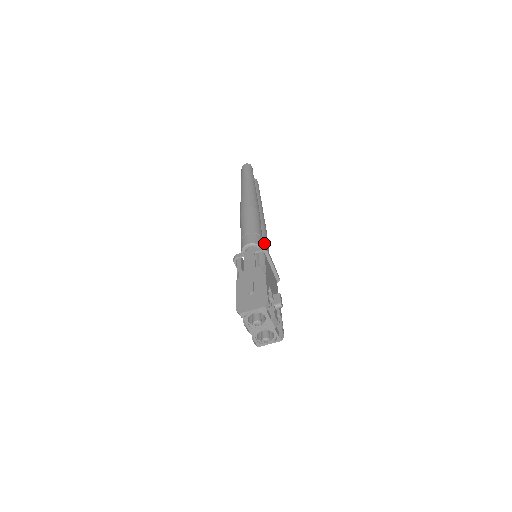
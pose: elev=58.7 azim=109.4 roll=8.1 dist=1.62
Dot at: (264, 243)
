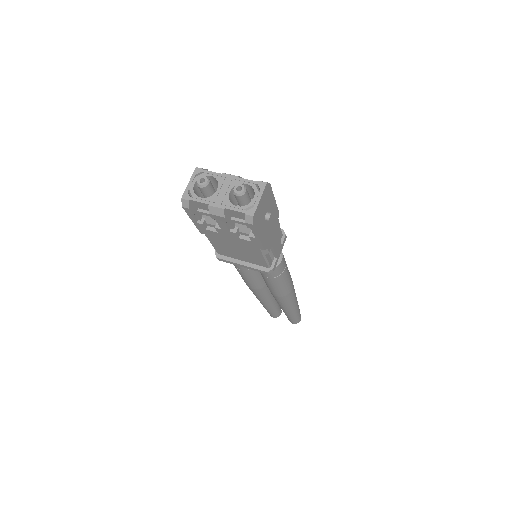
Dot at: occluded
